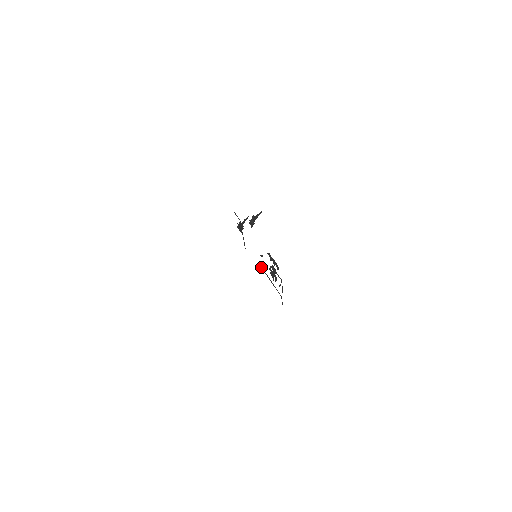
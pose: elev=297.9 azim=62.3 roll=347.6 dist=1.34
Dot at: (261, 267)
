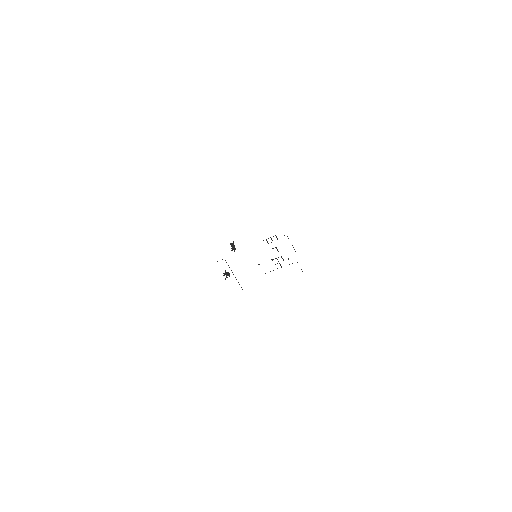
Dot at: (265, 273)
